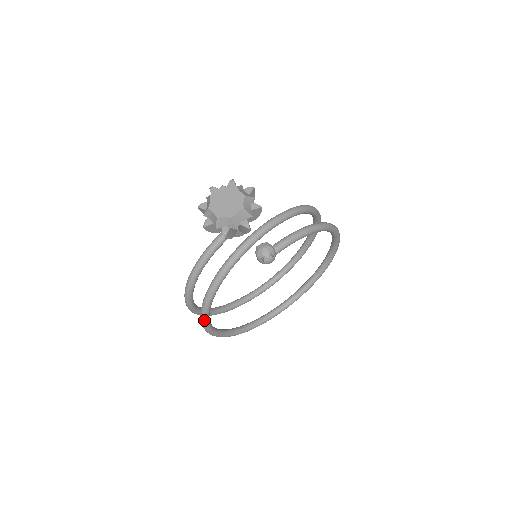
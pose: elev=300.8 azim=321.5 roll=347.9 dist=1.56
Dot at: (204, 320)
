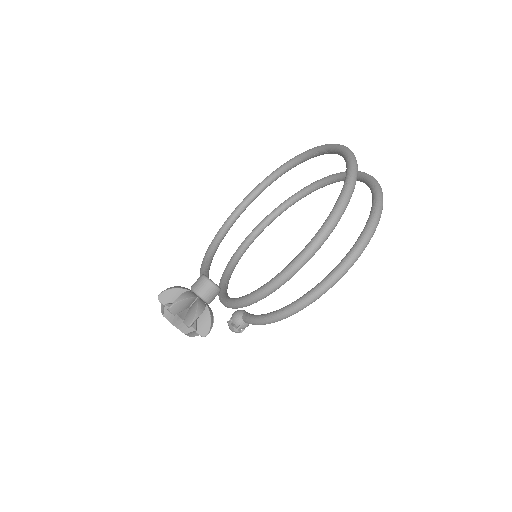
Dot at: occluded
